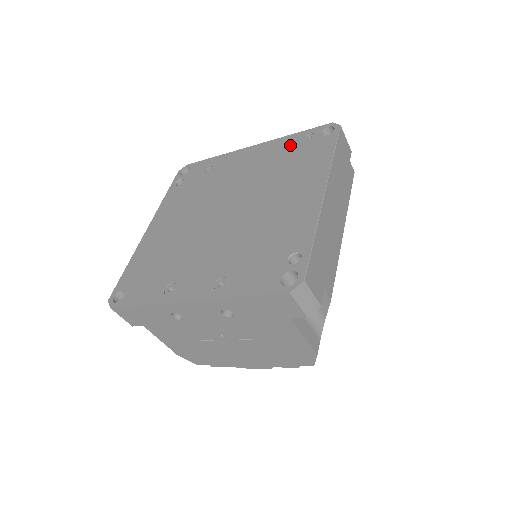
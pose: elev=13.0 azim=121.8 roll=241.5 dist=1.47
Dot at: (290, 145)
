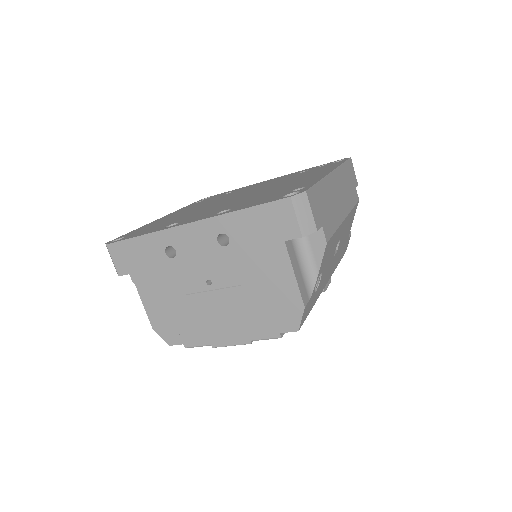
Dot at: occluded
